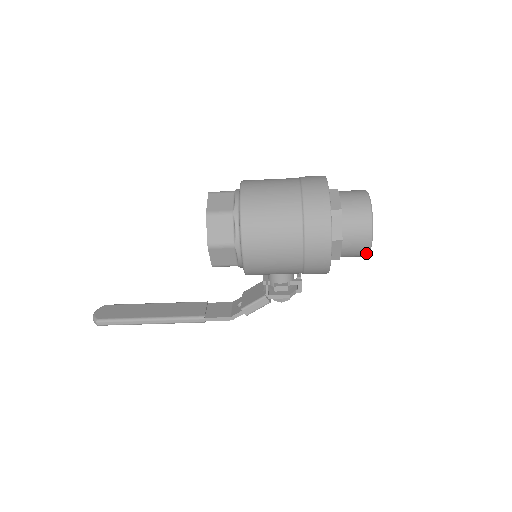
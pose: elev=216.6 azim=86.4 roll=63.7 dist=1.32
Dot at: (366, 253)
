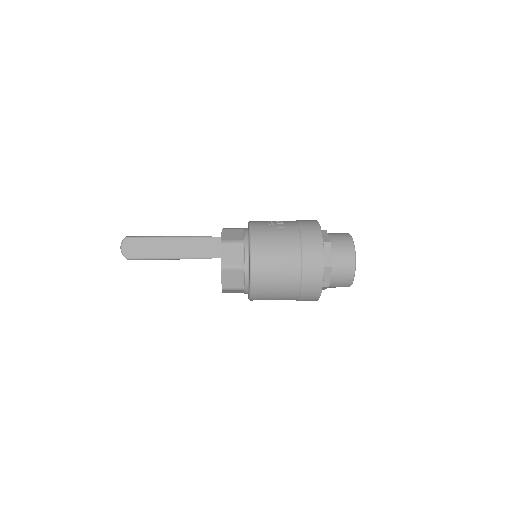
Dot at: occluded
